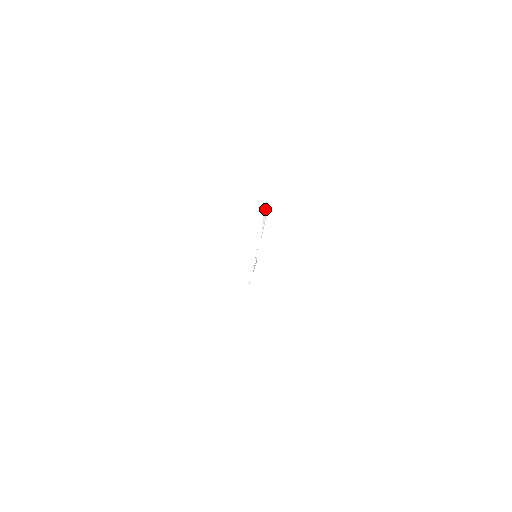
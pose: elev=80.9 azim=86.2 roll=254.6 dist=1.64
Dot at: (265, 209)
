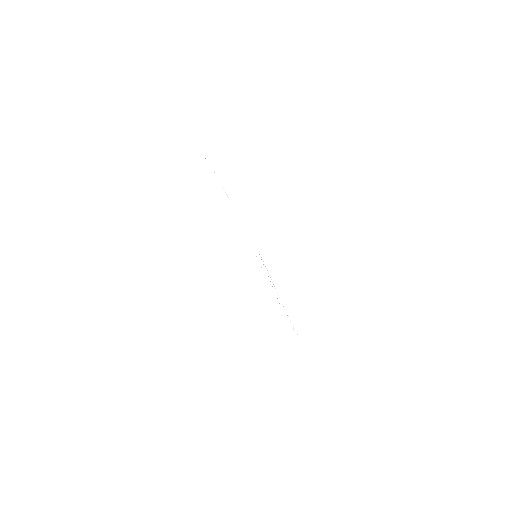
Dot at: (198, 153)
